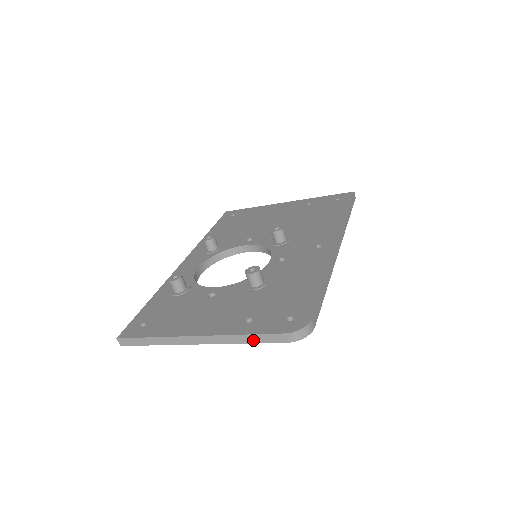
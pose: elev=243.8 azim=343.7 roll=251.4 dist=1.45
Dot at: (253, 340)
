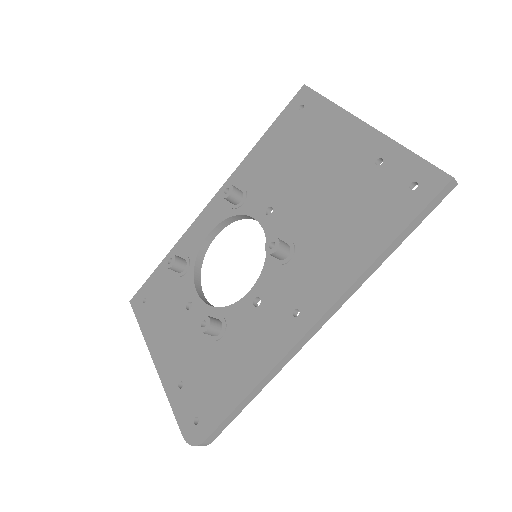
Dot at: occluded
